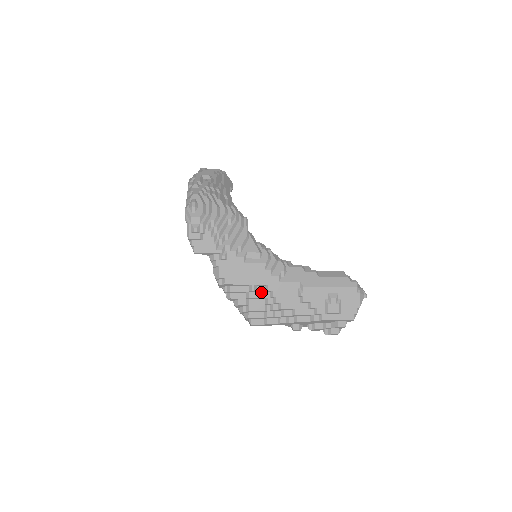
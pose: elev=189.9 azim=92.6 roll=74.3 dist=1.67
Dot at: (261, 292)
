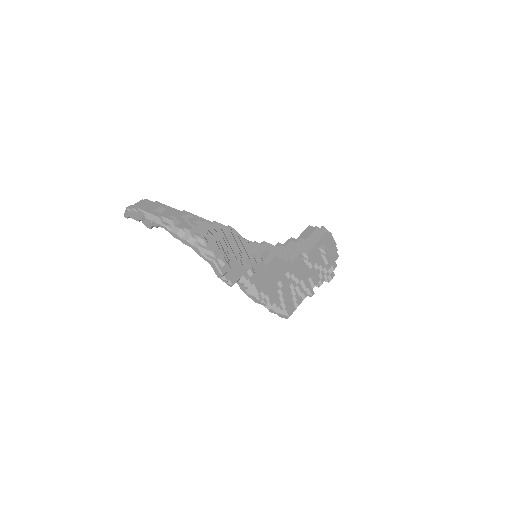
Dot at: (286, 282)
